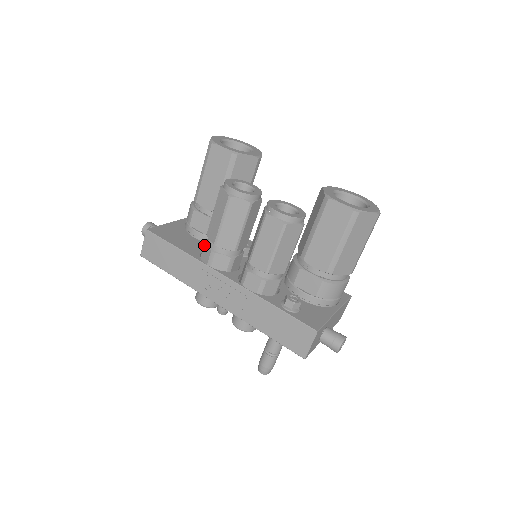
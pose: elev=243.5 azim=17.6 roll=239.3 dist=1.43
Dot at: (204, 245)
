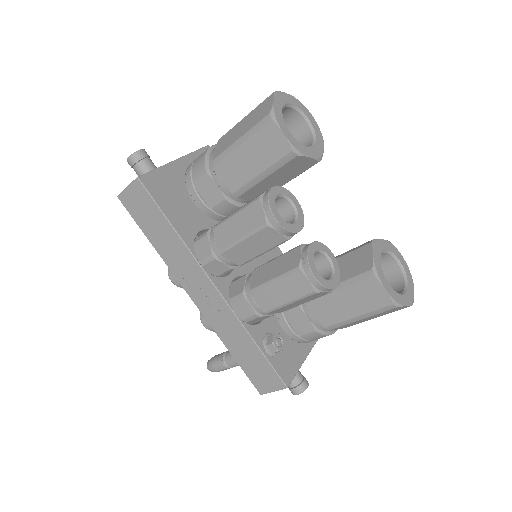
Dot at: (205, 237)
